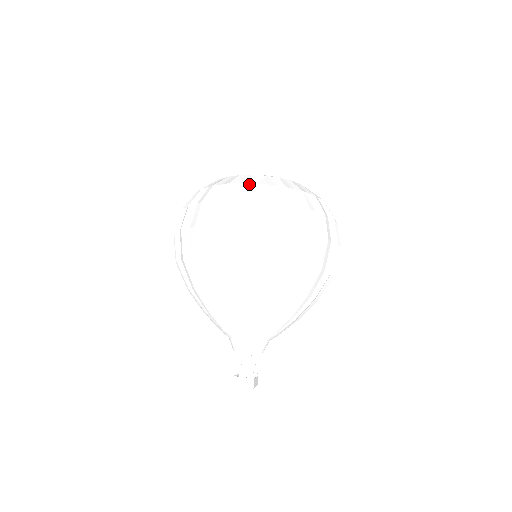
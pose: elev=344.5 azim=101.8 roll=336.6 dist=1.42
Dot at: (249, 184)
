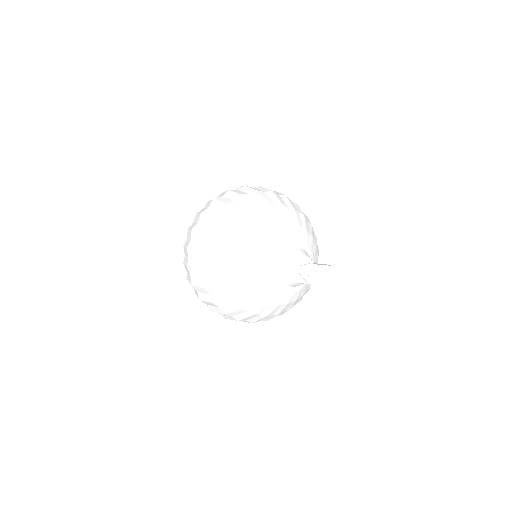
Dot at: occluded
